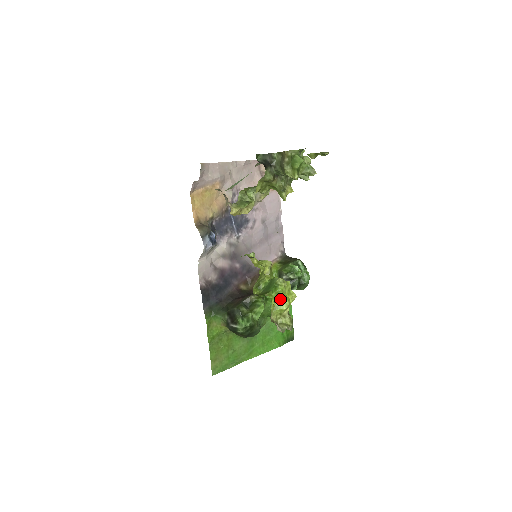
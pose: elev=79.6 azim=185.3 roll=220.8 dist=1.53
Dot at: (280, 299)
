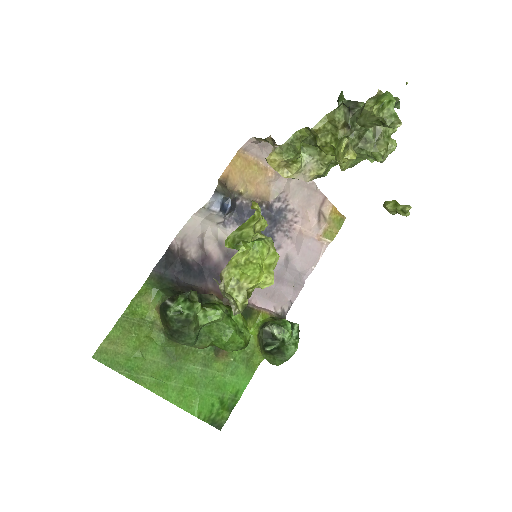
Dot at: (252, 261)
